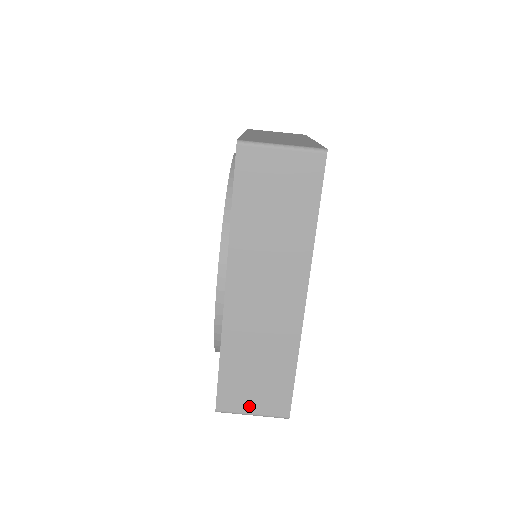
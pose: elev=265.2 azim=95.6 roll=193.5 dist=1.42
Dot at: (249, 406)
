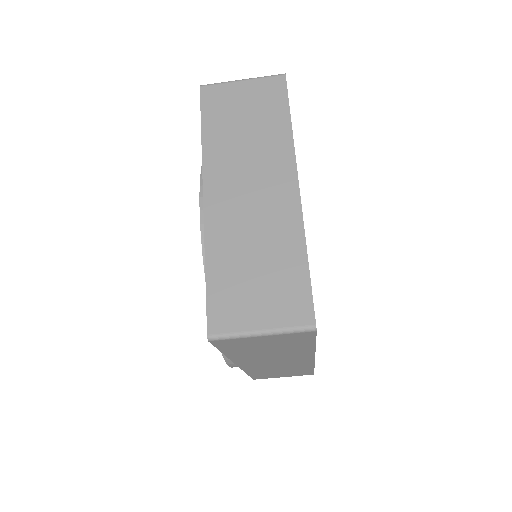
Dot at: occluded
